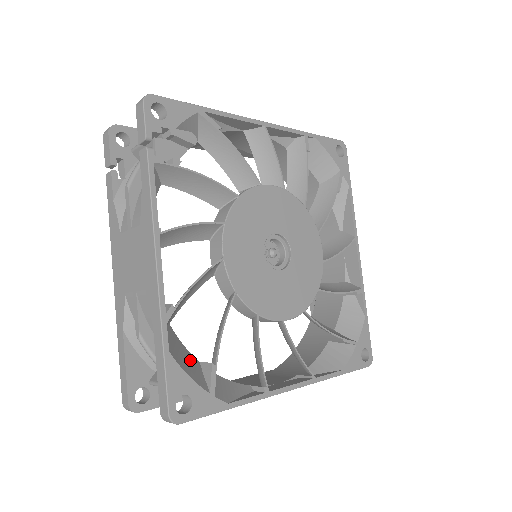
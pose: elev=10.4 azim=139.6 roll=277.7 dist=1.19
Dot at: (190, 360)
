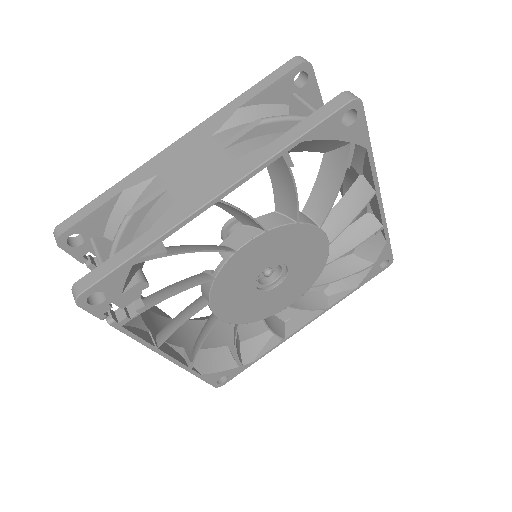
Dot at: (219, 355)
